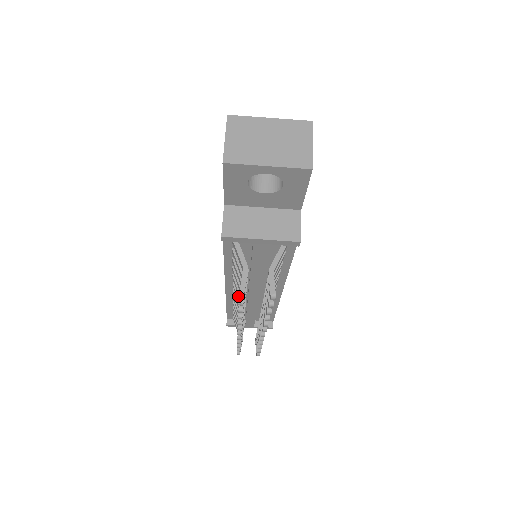
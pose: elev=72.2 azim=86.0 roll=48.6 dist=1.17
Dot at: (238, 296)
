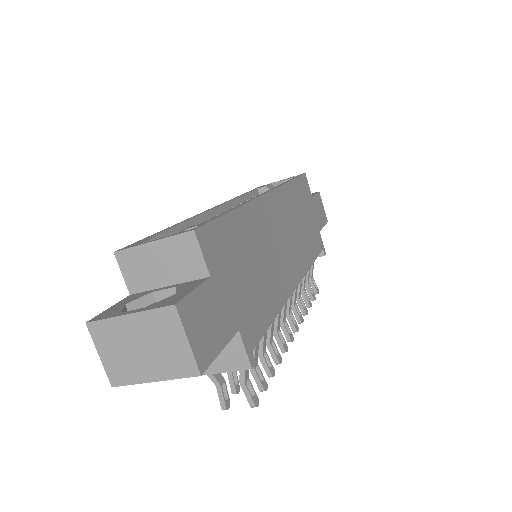
Dot at: (223, 409)
